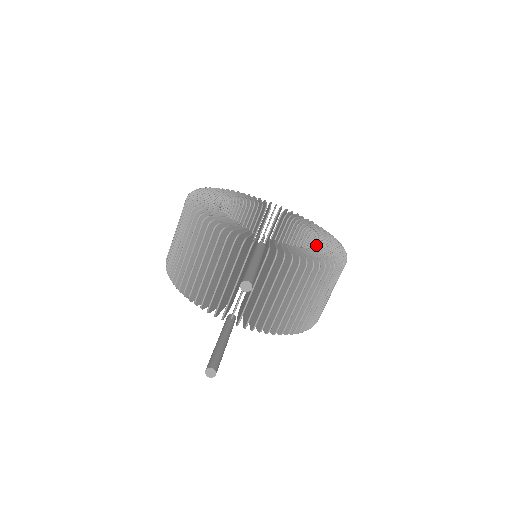
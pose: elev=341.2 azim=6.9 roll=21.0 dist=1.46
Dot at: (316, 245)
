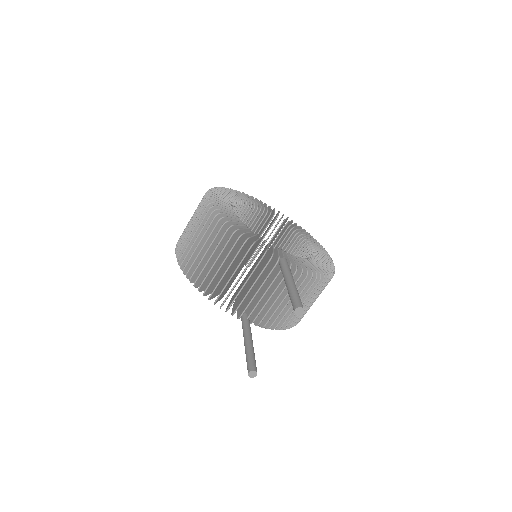
Dot at: (310, 252)
